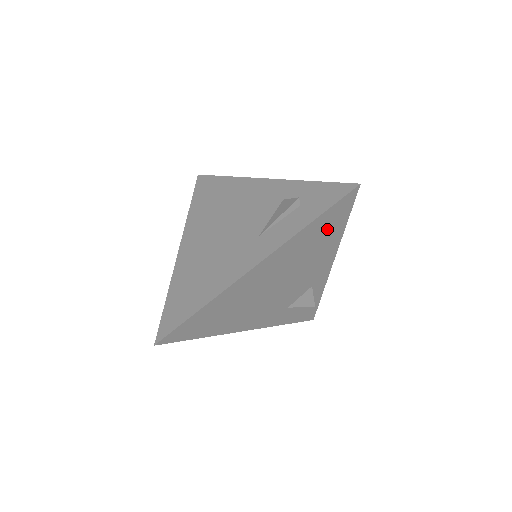
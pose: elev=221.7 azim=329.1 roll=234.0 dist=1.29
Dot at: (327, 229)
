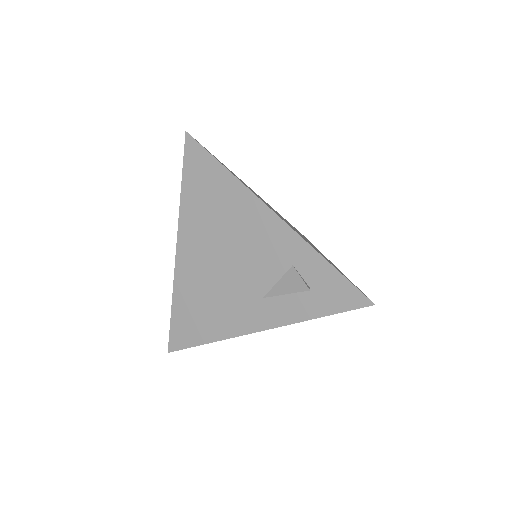
Dot at: occluded
